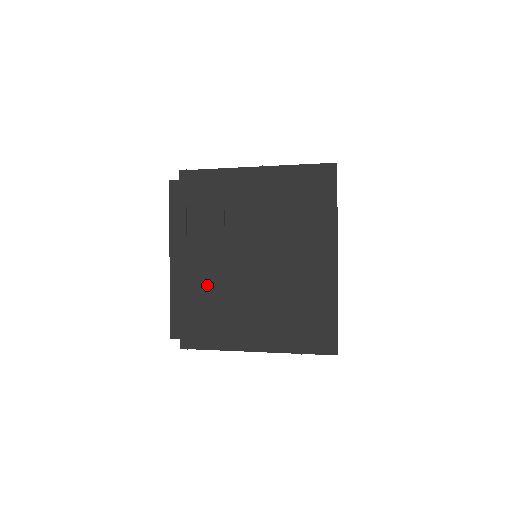
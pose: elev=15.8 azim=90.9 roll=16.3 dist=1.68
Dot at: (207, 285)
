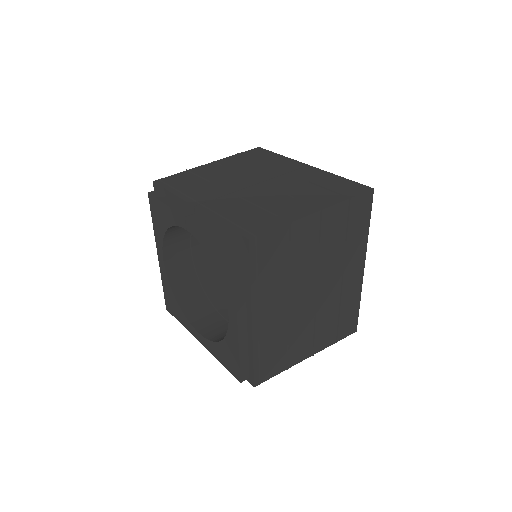
Dot at: (275, 330)
